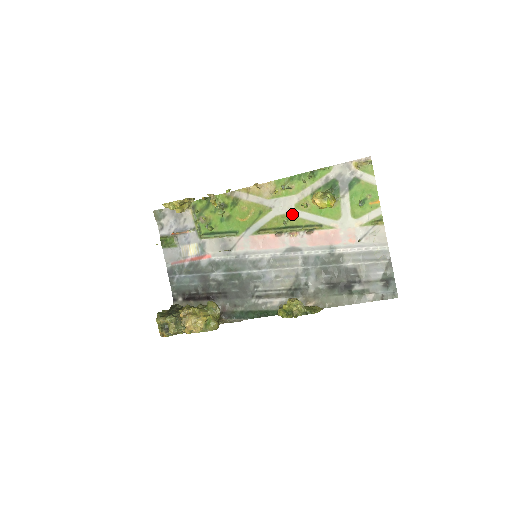
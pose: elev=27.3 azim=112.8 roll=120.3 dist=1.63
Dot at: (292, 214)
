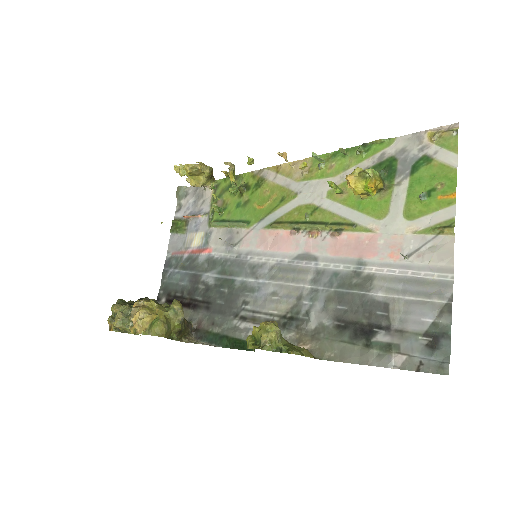
Dot at: (320, 204)
